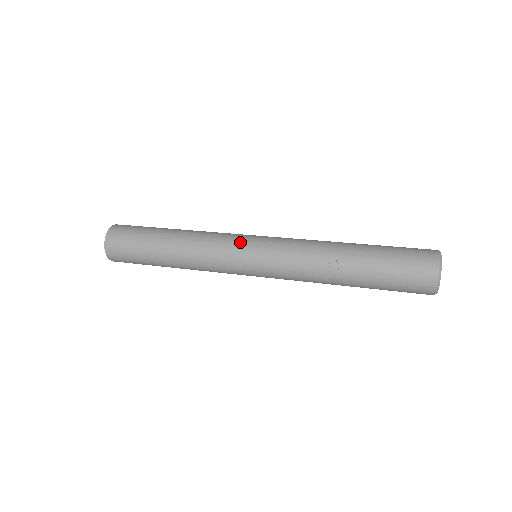
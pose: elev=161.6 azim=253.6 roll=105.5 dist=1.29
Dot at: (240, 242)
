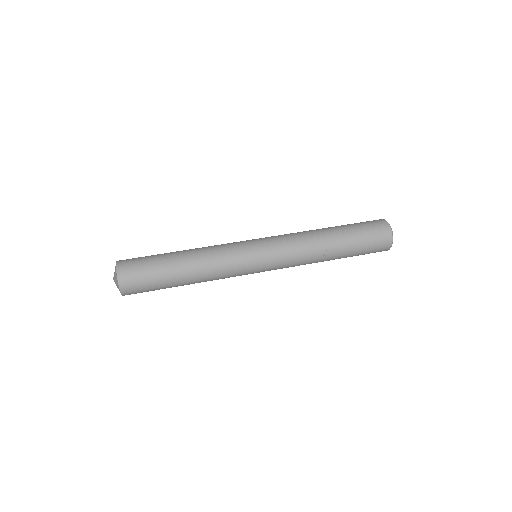
Dot at: (248, 255)
